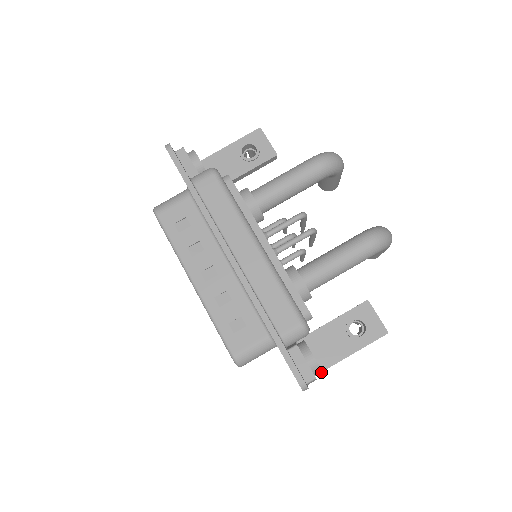
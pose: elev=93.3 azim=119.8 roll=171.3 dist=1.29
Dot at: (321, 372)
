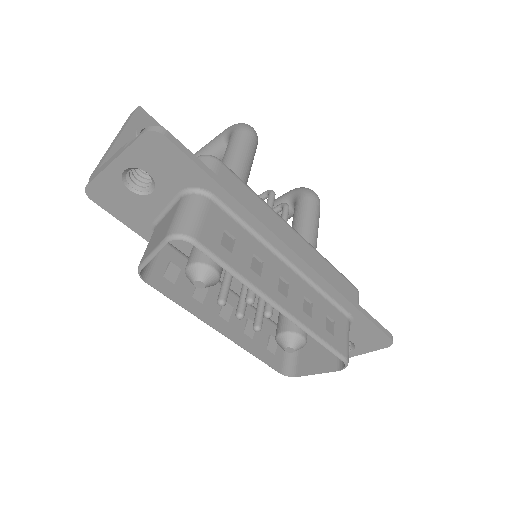
Dot at: occluded
